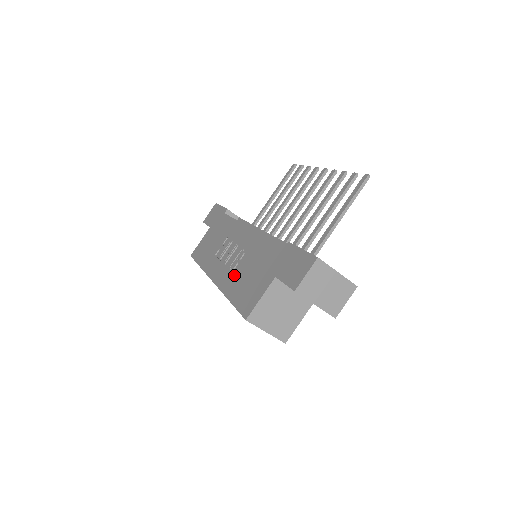
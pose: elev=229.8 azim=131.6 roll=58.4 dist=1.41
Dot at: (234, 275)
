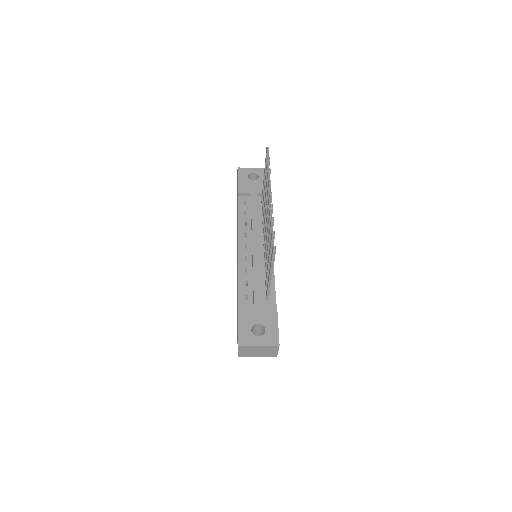
Dot at: occluded
